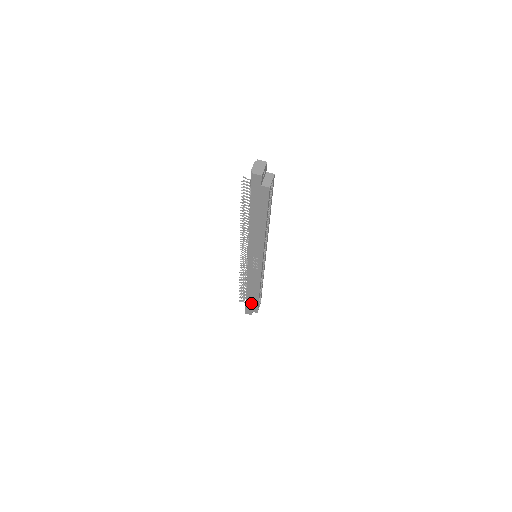
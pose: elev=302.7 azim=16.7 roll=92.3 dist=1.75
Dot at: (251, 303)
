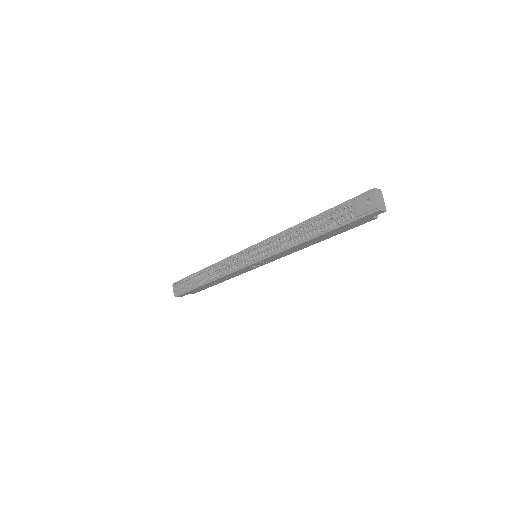
Dot at: (197, 289)
